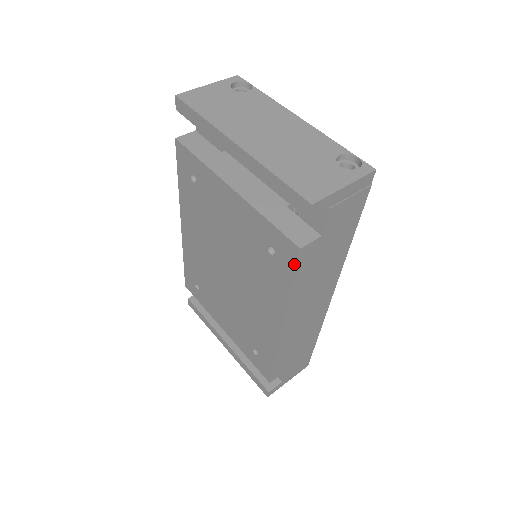
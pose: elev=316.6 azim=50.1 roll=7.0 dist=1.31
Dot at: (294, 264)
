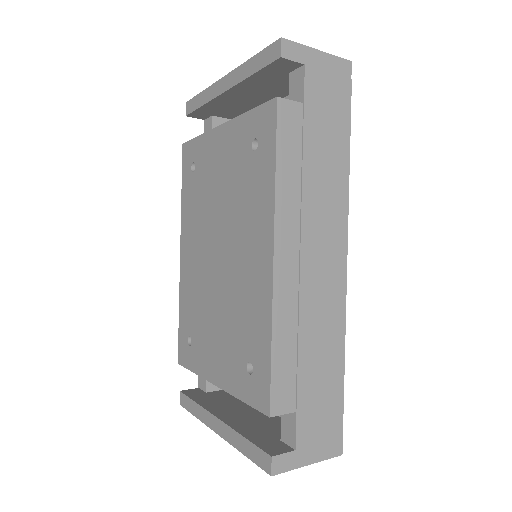
Dot at: (274, 126)
